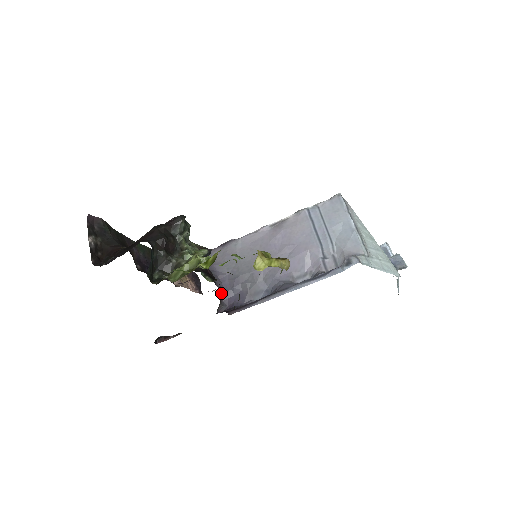
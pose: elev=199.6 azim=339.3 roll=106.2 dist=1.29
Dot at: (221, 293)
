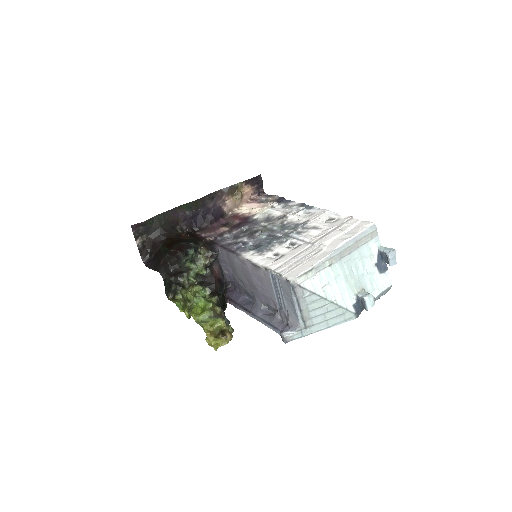
Dot at: (227, 281)
